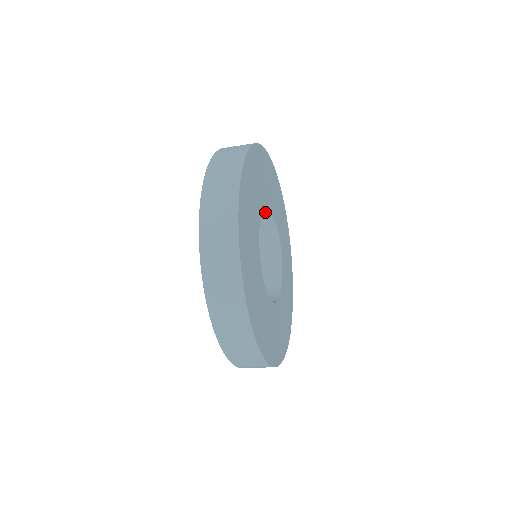
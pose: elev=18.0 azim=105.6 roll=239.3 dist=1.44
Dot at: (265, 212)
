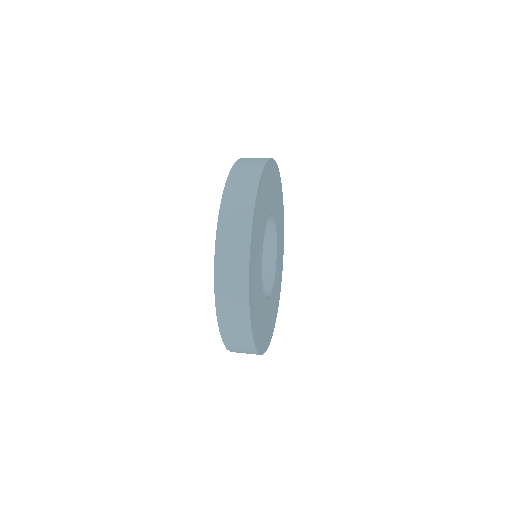
Dot at: (269, 221)
